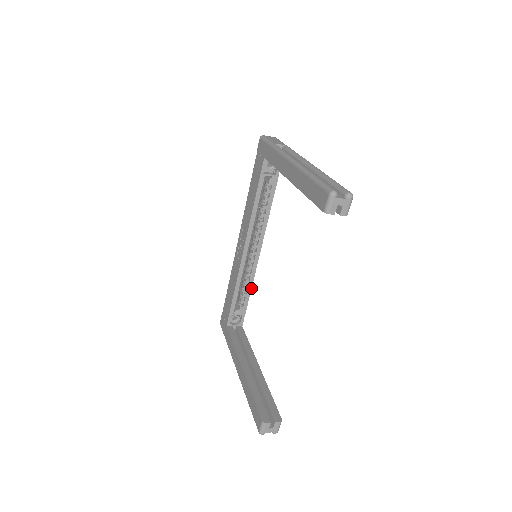
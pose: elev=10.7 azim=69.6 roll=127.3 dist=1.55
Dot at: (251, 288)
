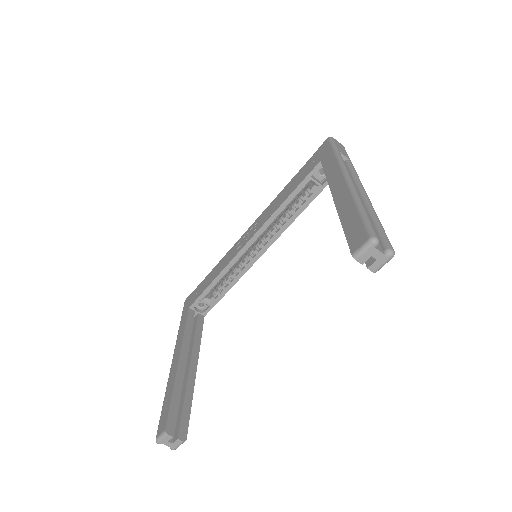
Dot at: (234, 284)
